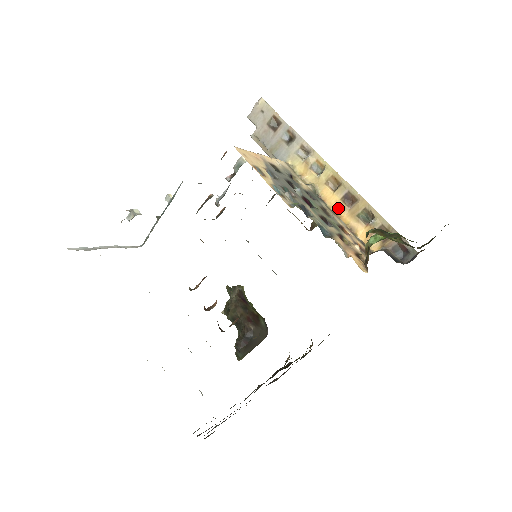
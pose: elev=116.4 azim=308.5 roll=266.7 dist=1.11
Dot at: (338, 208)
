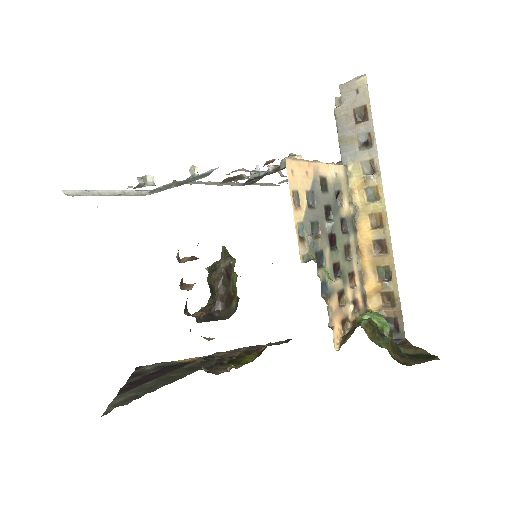
Dot at: (365, 247)
